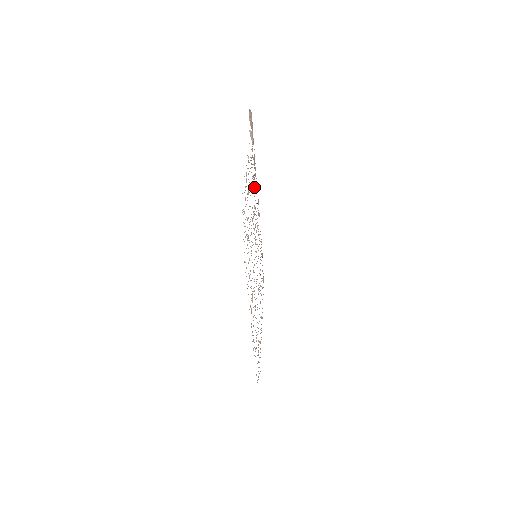
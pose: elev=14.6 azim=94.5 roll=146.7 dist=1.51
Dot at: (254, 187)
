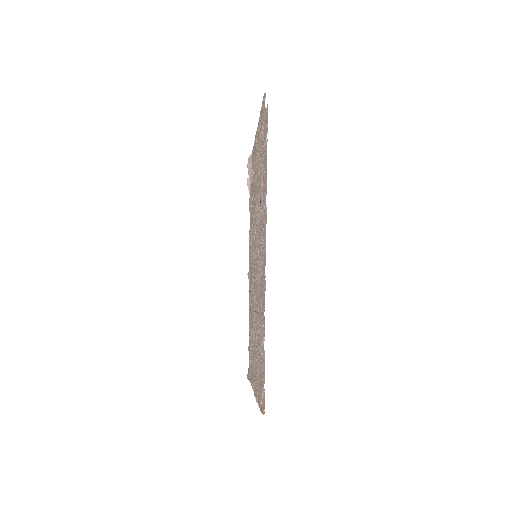
Dot at: (253, 206)
